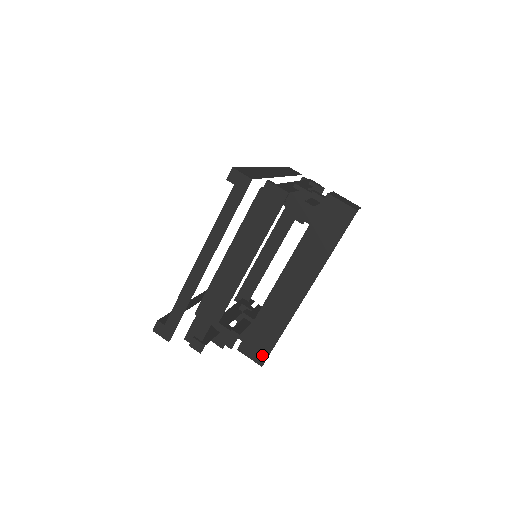
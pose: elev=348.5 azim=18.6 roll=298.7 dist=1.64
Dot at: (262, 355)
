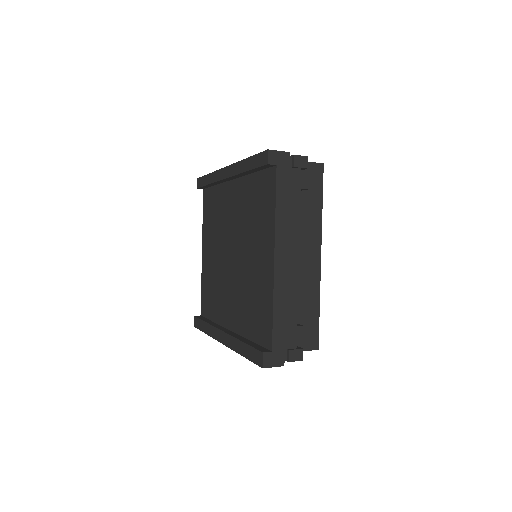
Dot at: (314, 339)
